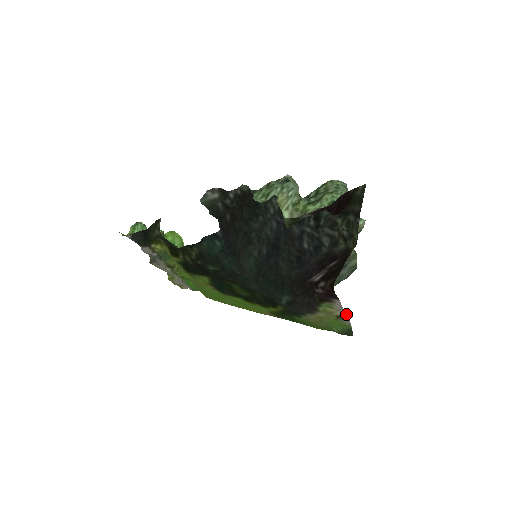
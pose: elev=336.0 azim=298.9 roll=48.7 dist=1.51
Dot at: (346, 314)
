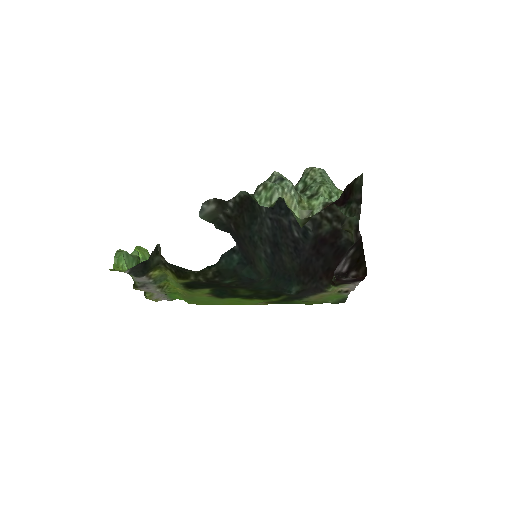
Dot at: occluded
